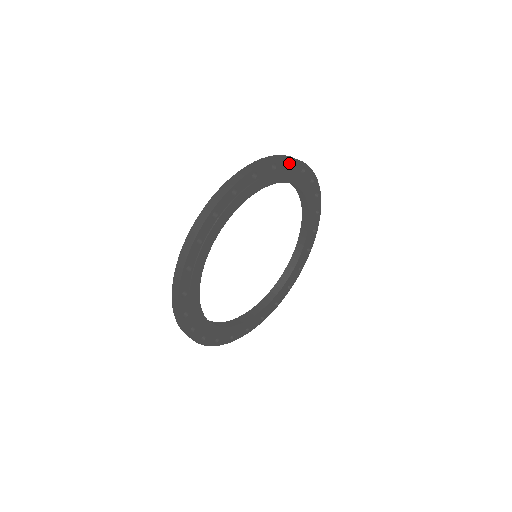
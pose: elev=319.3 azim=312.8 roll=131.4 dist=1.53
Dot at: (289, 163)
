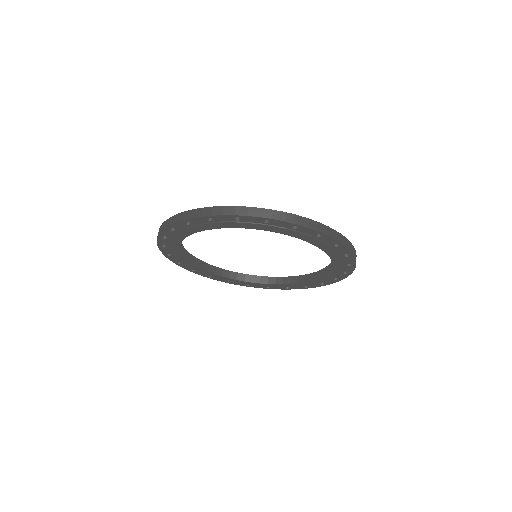
Dot at: occluded
